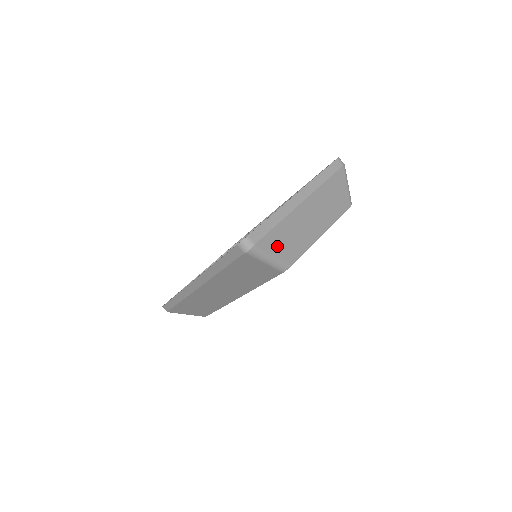
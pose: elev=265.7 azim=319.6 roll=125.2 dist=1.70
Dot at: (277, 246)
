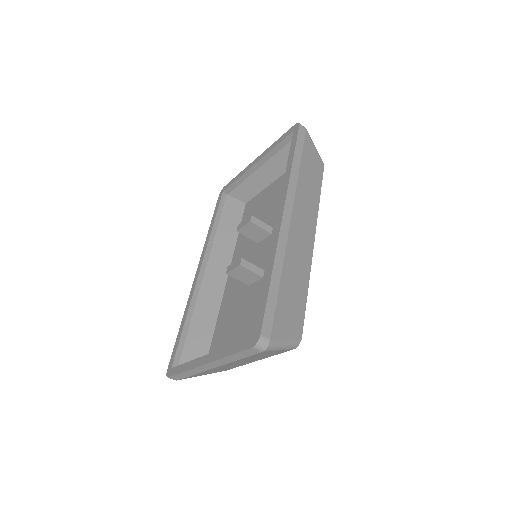
Dot at: occluded
